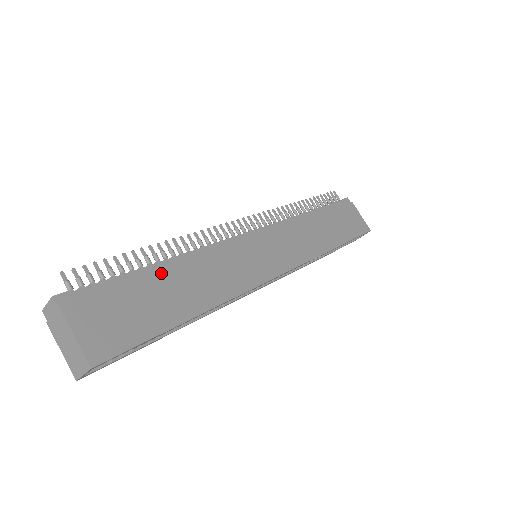
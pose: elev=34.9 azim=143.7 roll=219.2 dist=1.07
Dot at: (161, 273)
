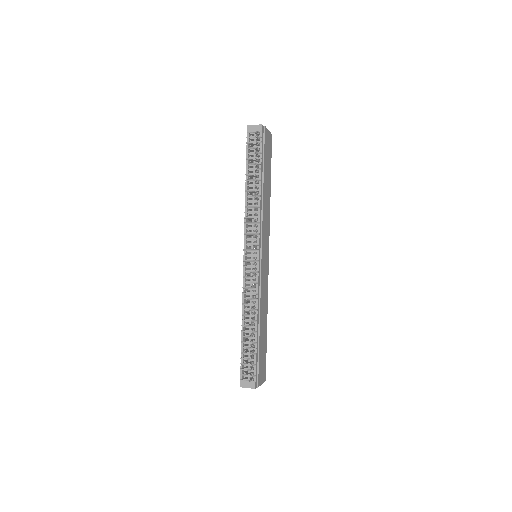
Dot at: (260, 334)
